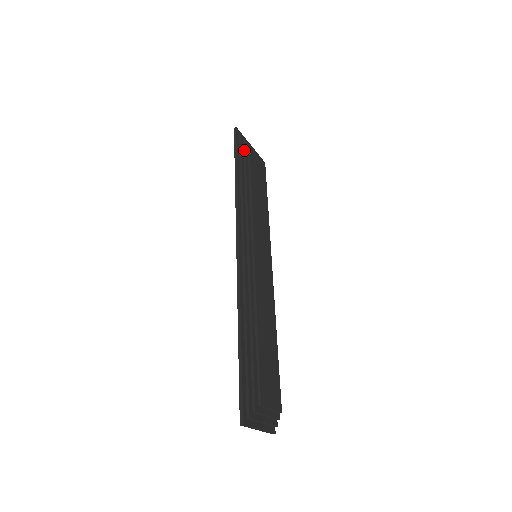
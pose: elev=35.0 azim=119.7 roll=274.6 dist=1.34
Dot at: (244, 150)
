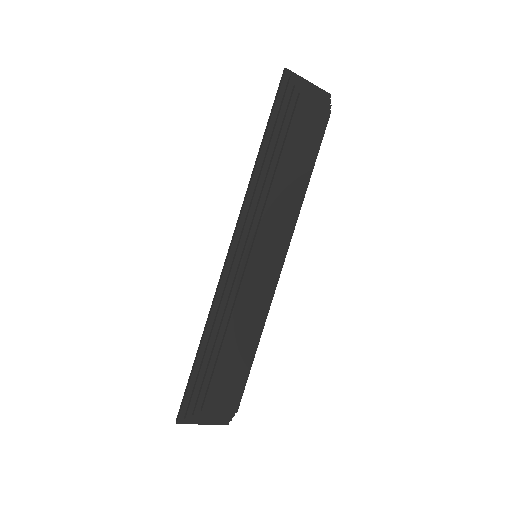
Dot at: (287, 105)
